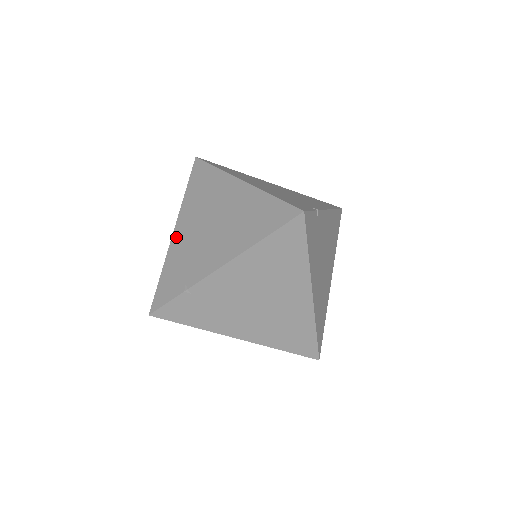
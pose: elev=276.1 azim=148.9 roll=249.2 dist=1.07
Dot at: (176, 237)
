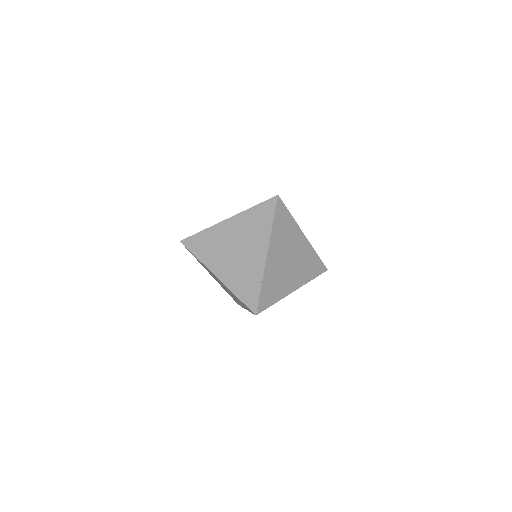
Dot at: occluded
